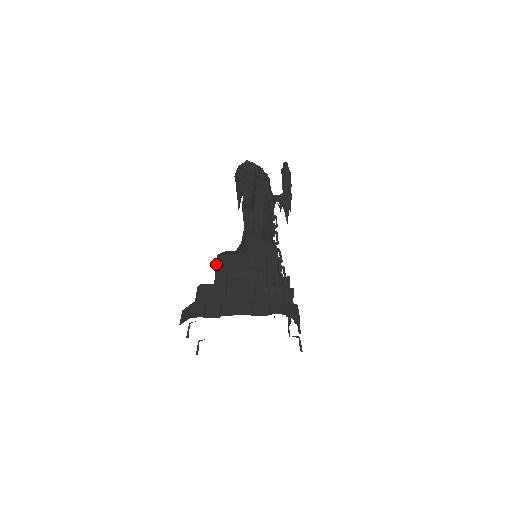
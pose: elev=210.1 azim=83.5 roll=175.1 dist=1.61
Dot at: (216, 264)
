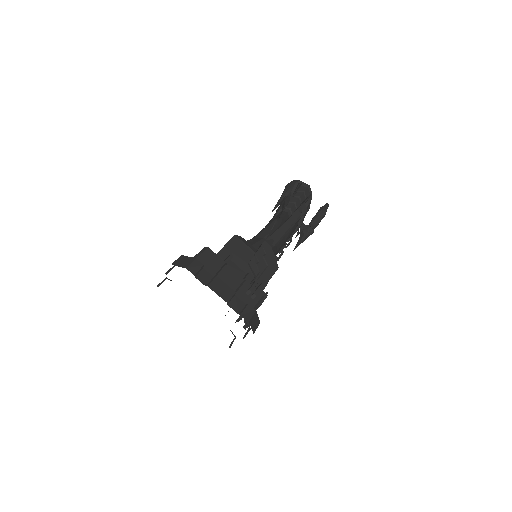
Dot at: (229, 241)
